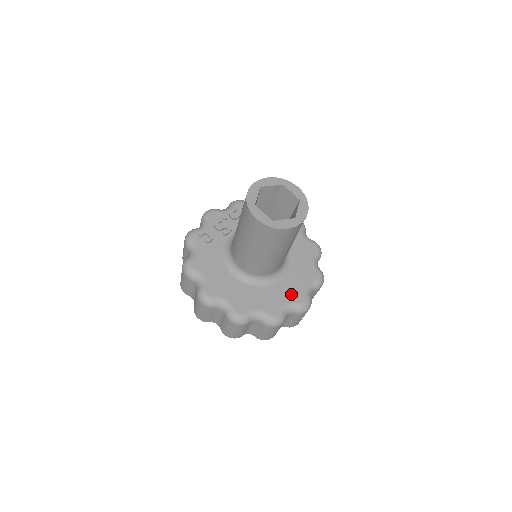
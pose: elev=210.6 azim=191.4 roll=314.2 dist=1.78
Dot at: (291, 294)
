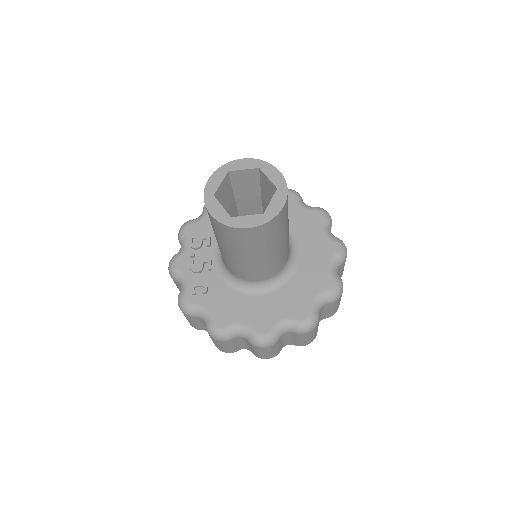
Dot at: (321, 253)
